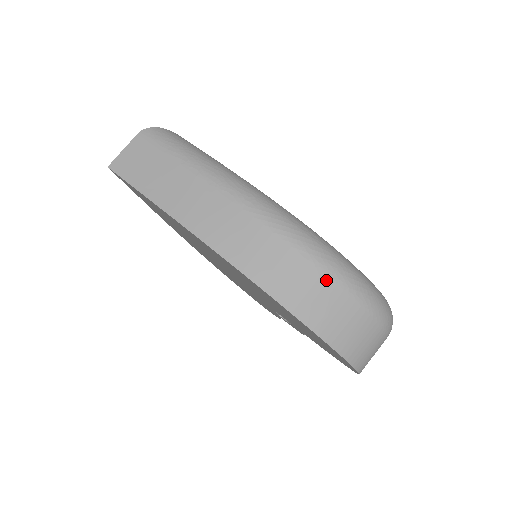
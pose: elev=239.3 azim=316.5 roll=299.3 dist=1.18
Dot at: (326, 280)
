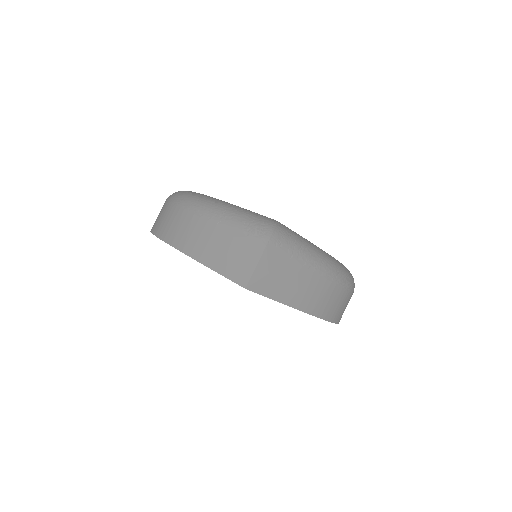
Dot at: occluded
